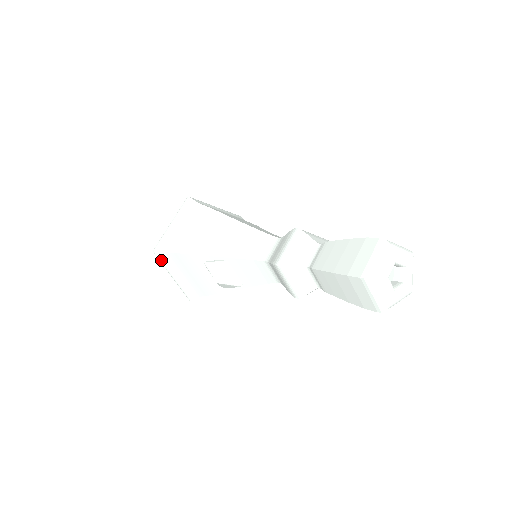
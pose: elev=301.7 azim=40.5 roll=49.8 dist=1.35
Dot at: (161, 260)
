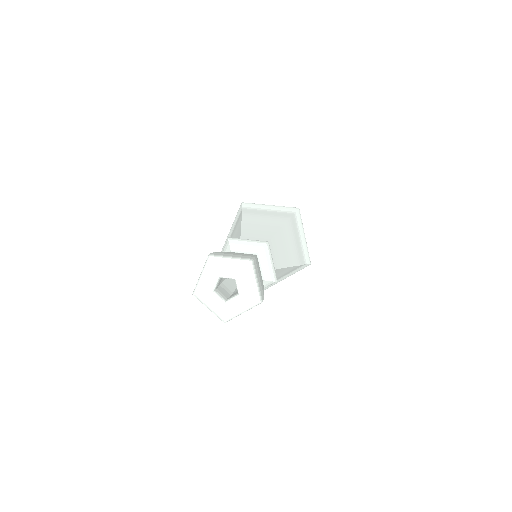
Dot at: occluded
